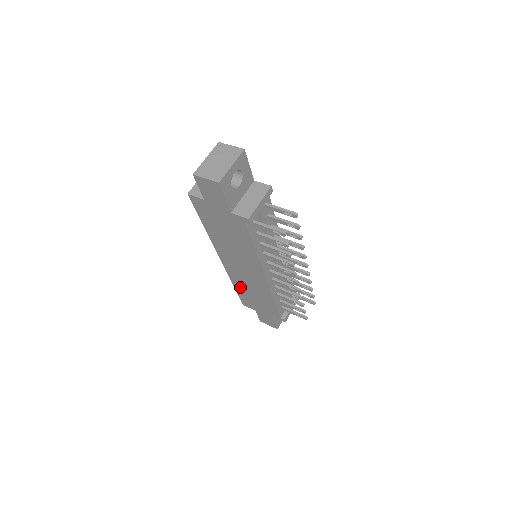
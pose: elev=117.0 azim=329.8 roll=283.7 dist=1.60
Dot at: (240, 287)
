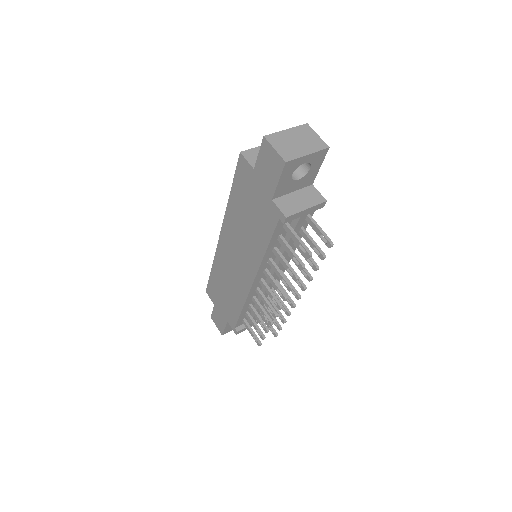
Dot at: (218, 274)
